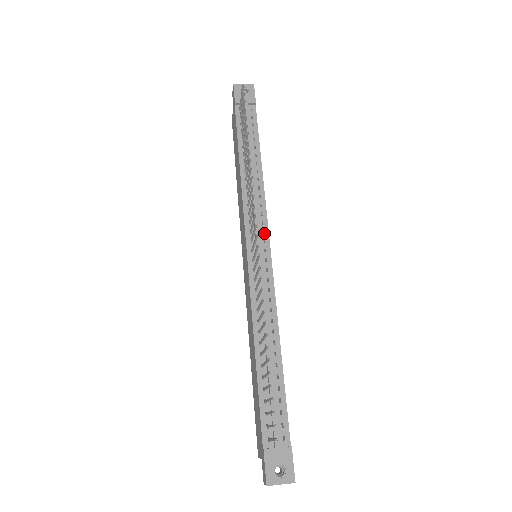
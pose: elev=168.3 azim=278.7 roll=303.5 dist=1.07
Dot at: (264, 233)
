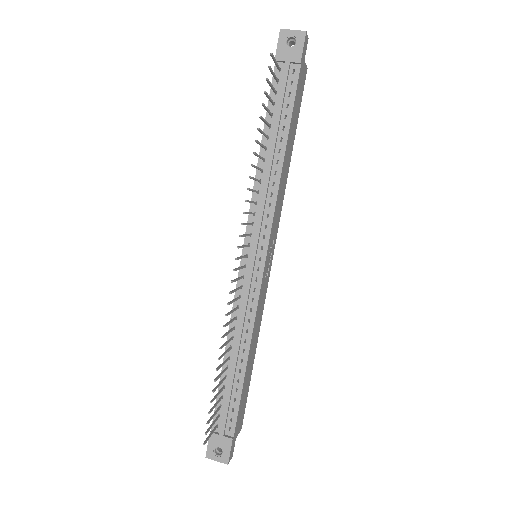
Dot at: (264, 239)
